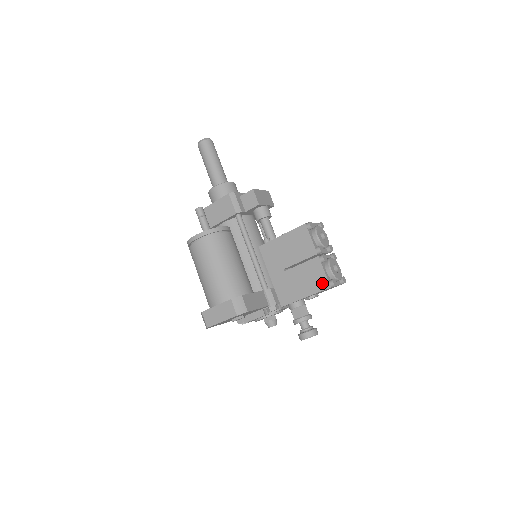
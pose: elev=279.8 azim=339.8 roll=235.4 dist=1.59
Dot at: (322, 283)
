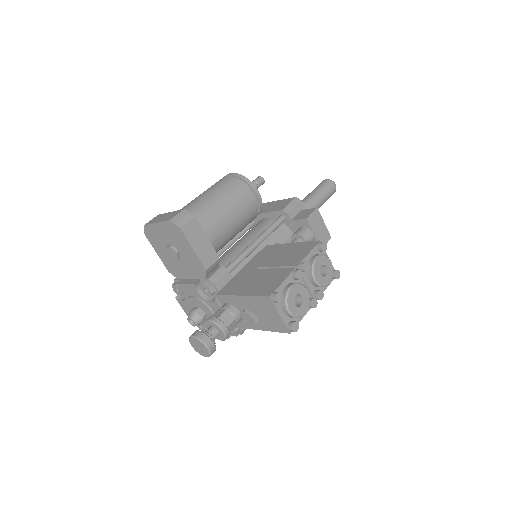
Dot at: (268, 289)
